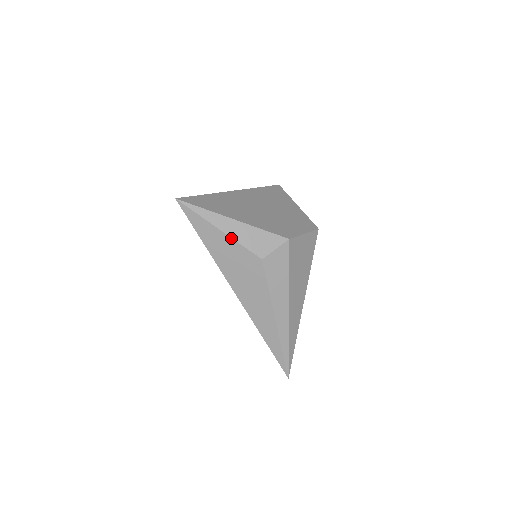
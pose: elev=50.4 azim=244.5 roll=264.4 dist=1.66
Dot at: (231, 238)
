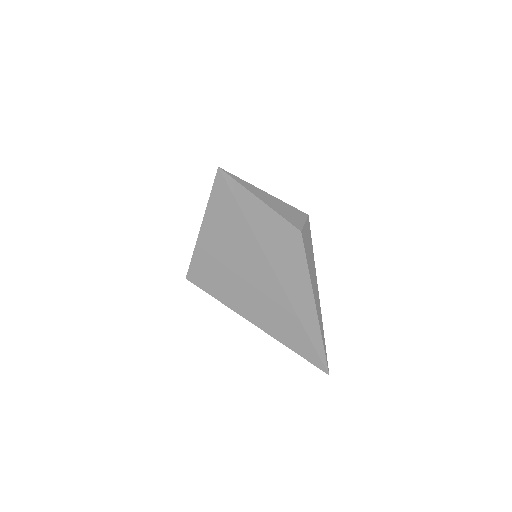
Dot at: (274, 211)
